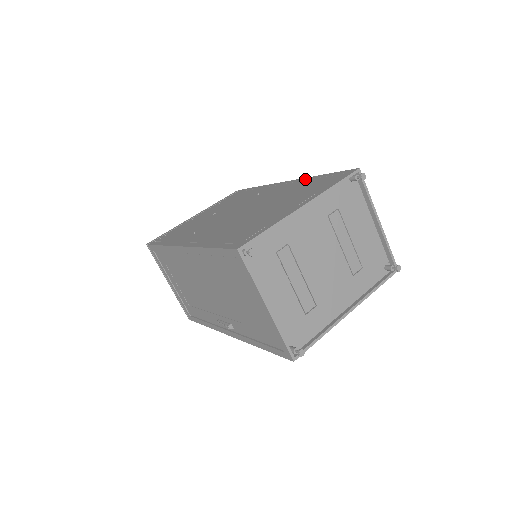
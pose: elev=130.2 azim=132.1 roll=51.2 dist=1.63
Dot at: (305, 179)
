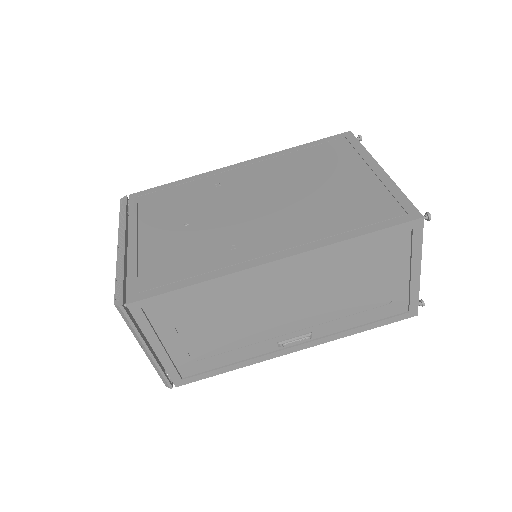
Dot at: (278, 154)
